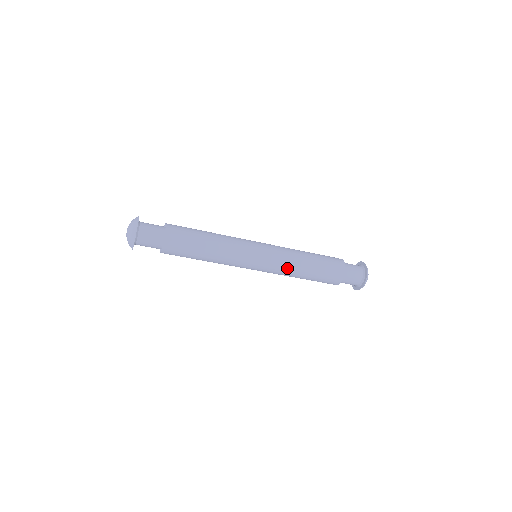
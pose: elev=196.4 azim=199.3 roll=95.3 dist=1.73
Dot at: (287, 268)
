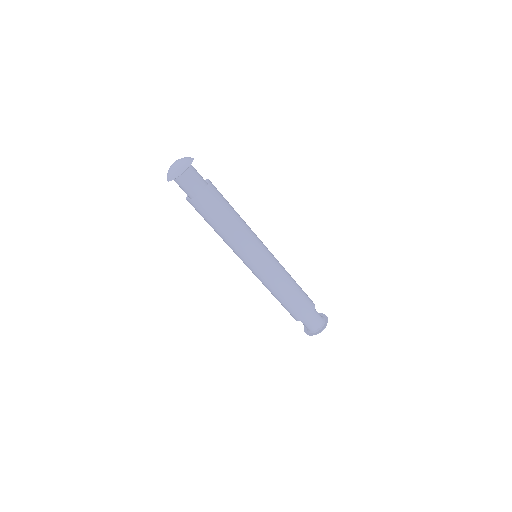
Dot at: (276, 281)
